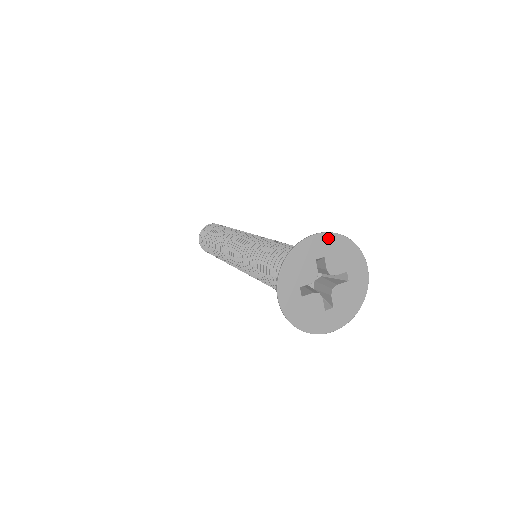
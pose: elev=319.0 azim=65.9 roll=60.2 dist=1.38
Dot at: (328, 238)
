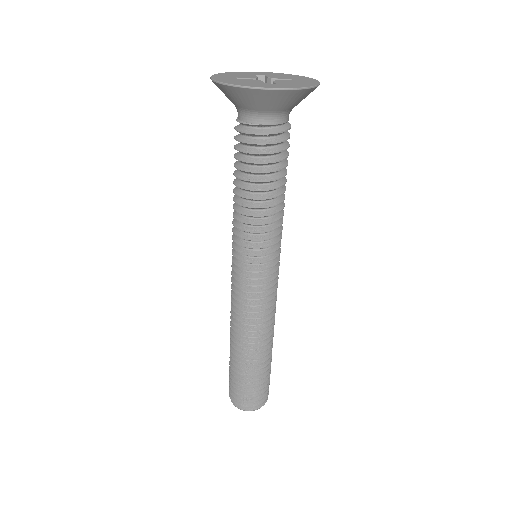
Dot at: (269, 73)
